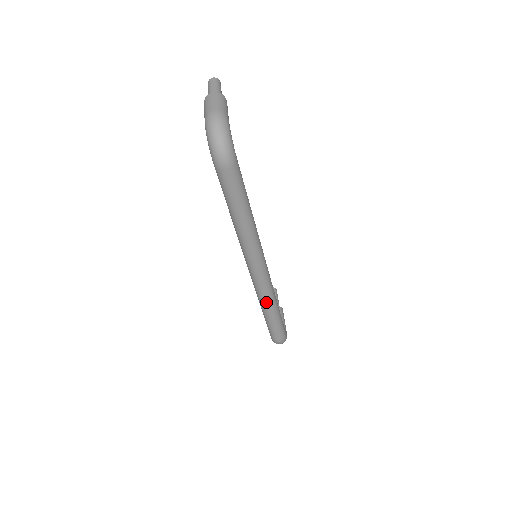
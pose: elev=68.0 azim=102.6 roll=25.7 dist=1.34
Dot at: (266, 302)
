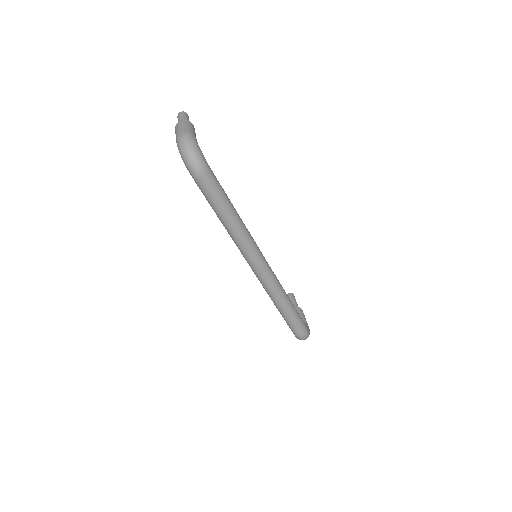
Dot at: (276, 297)
